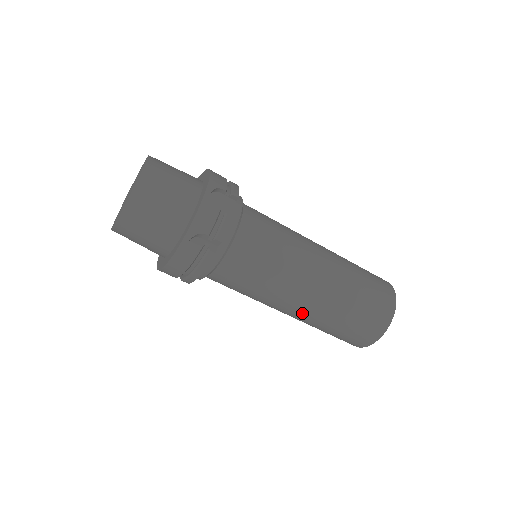
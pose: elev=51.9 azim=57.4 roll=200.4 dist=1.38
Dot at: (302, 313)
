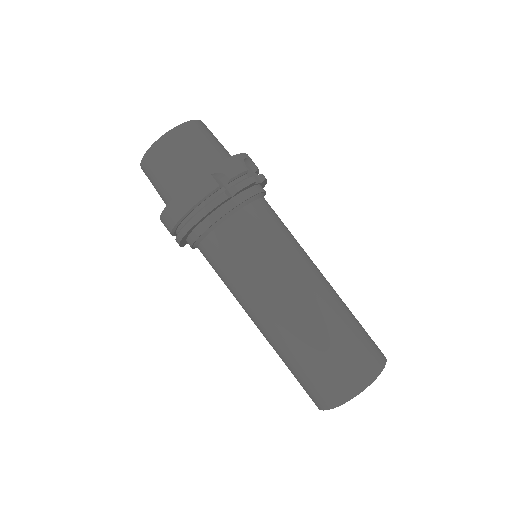
Dot at: (284, 320)
